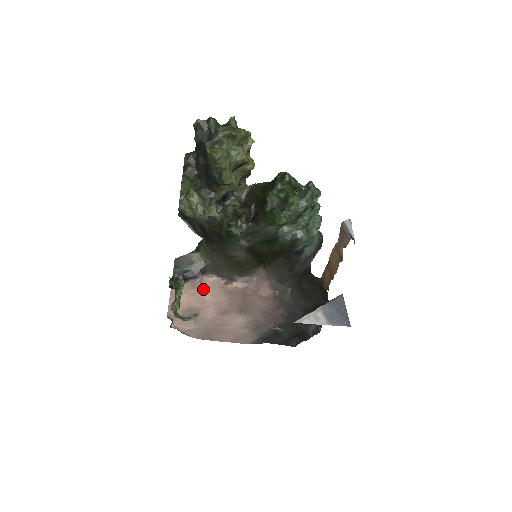
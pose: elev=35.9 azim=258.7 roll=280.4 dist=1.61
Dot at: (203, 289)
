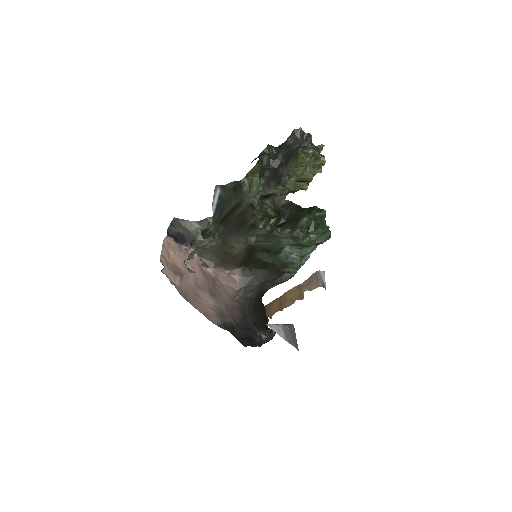
Dot at: (187, 257)
